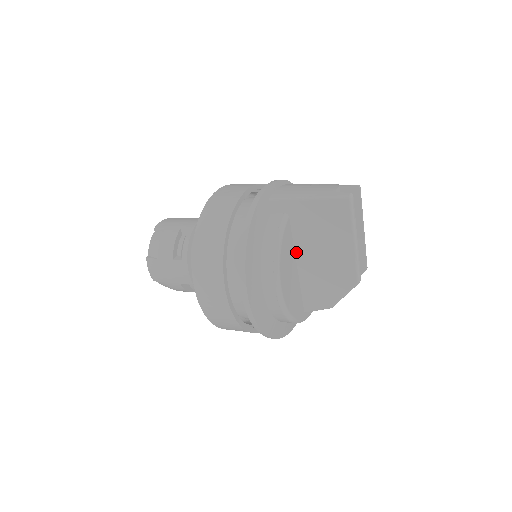
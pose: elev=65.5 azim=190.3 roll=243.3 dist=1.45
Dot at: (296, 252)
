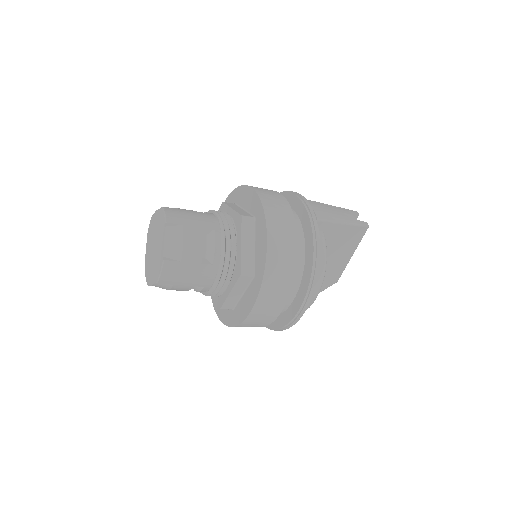
Dot at: occluded
